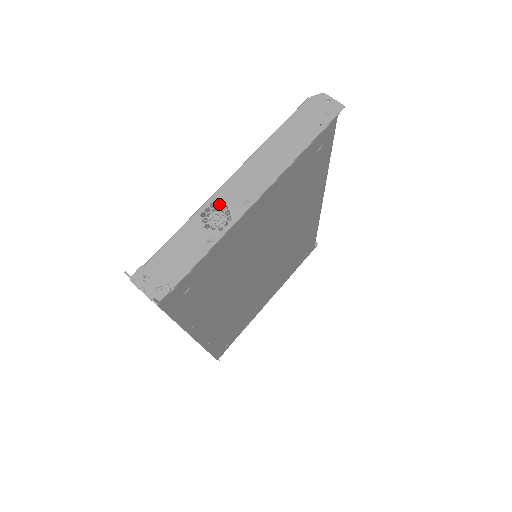
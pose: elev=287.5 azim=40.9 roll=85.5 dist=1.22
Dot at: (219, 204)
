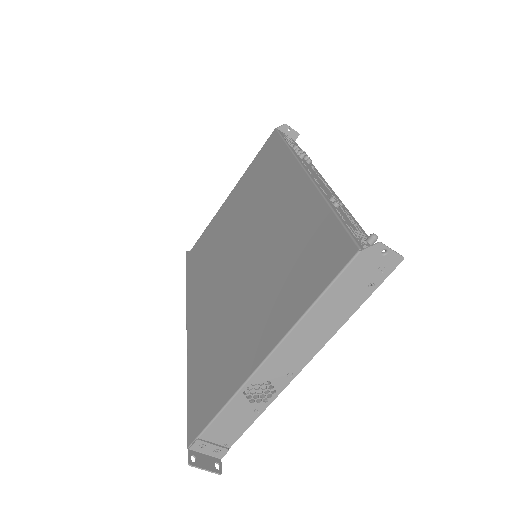
Dot at: (259, 375)
